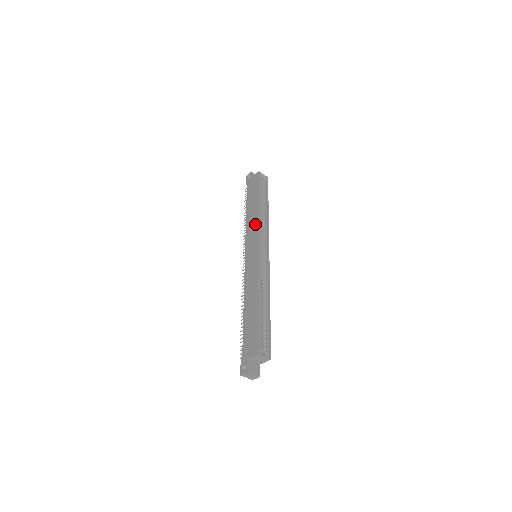
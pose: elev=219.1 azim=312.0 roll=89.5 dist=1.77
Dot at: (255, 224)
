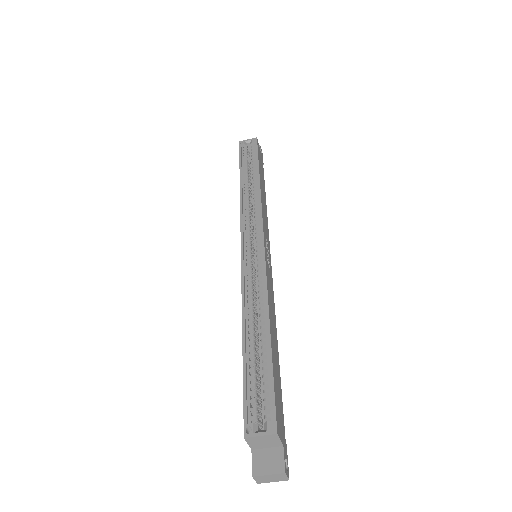
Dot at: occluded
